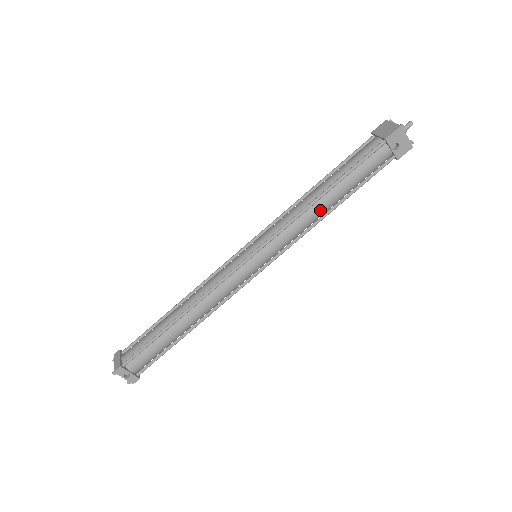
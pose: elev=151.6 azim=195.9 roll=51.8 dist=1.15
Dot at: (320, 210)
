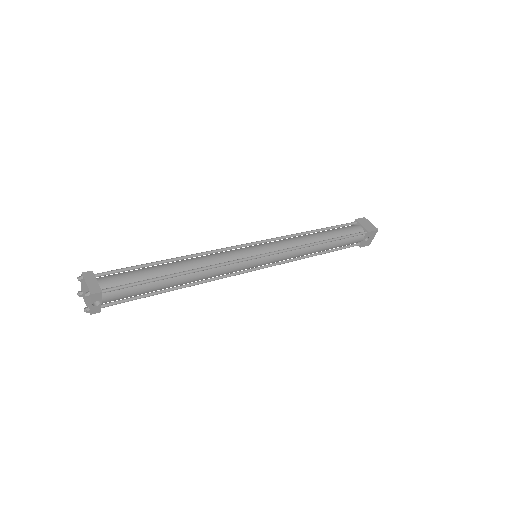
Dot at: (314, 251)
